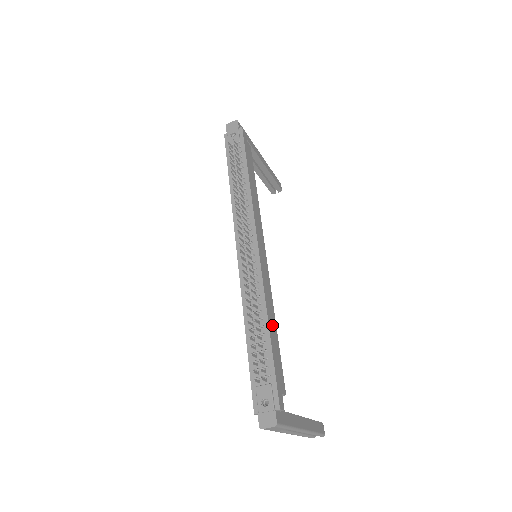
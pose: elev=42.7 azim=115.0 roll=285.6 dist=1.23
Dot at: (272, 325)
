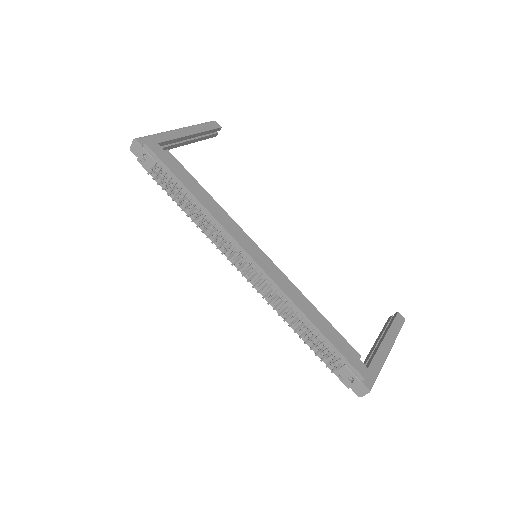
Dot at: (313, 315)
